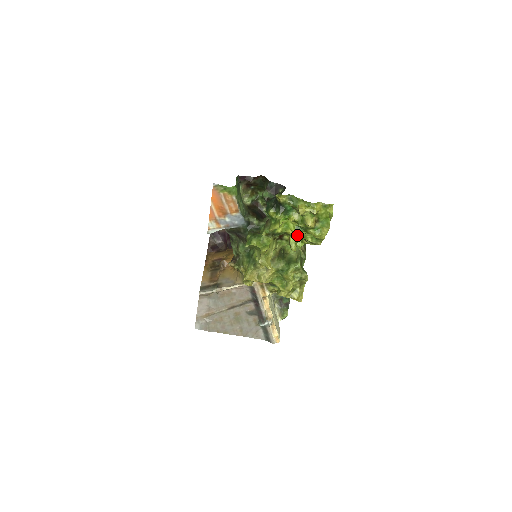
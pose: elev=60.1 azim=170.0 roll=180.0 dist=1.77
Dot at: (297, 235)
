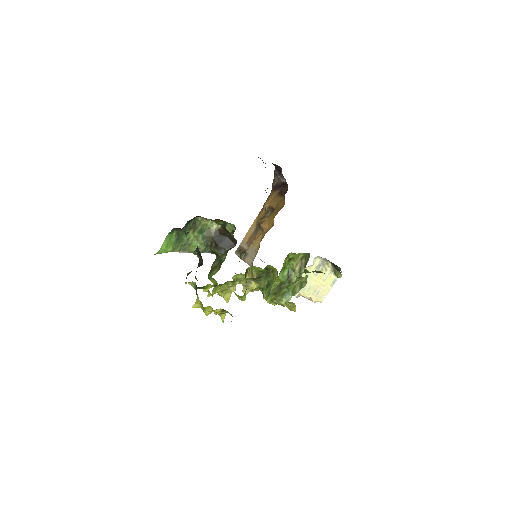
Dot at: occluded
